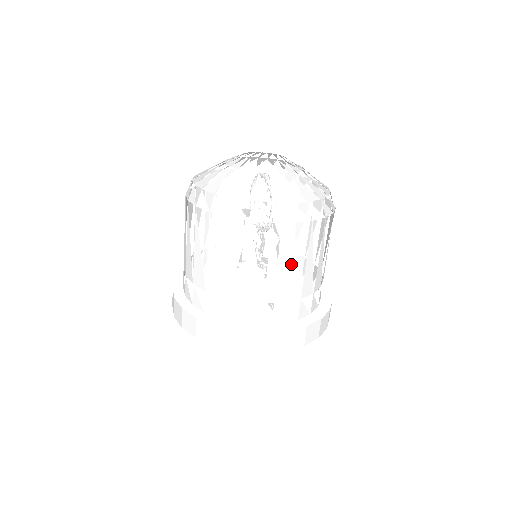
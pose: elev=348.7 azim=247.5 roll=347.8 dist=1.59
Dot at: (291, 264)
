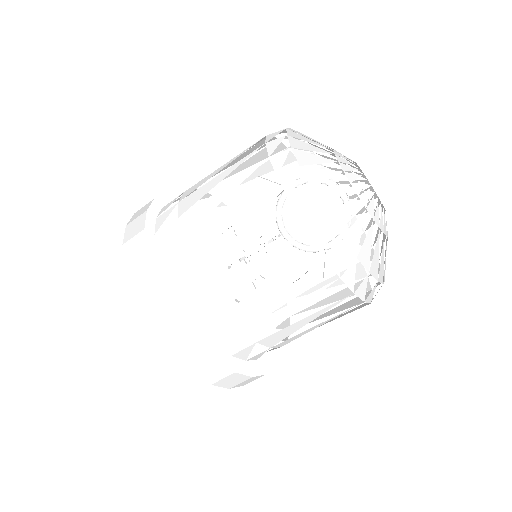
Dot at: occluded
